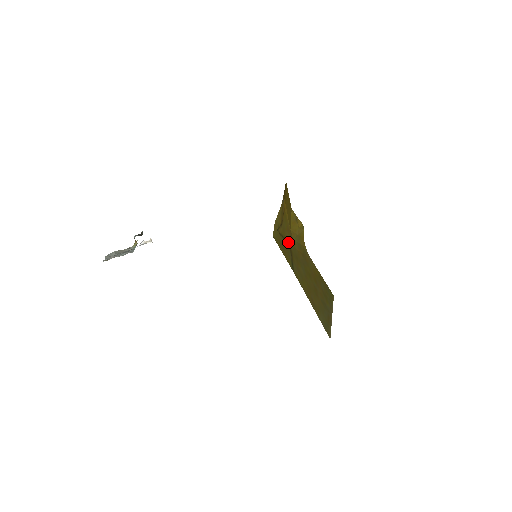
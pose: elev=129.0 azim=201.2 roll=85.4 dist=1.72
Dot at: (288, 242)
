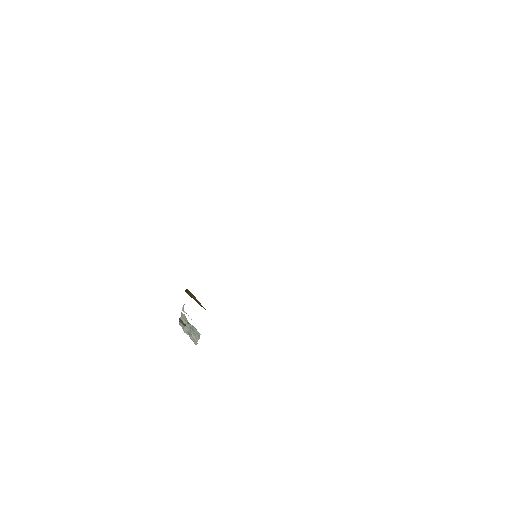
Dot at: occluded
